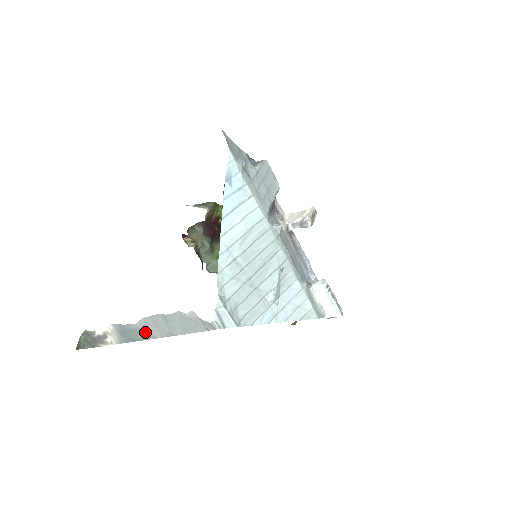
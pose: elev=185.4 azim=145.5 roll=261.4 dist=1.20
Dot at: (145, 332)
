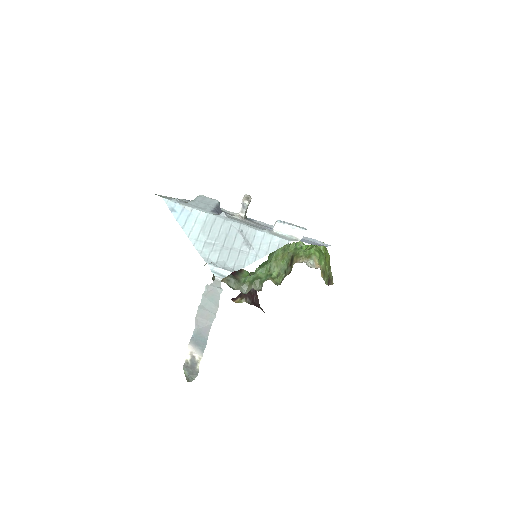
Dot at: (203, 328)
